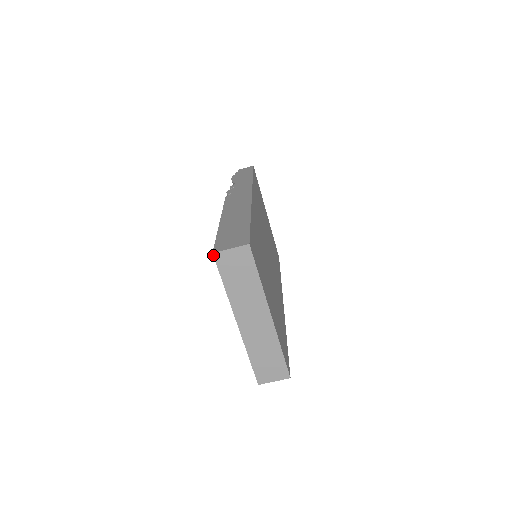
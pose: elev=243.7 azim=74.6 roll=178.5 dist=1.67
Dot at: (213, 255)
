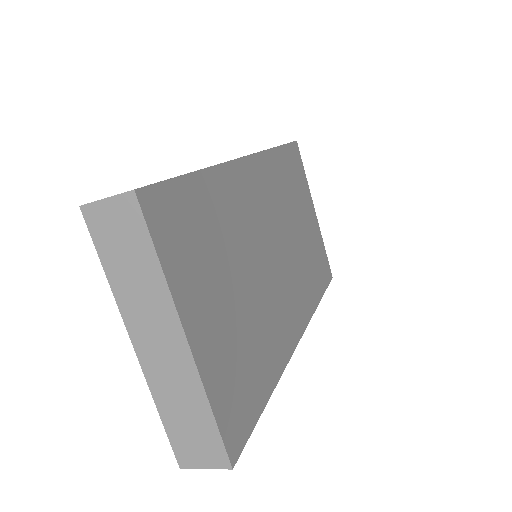
Dot at: (81, 210)
